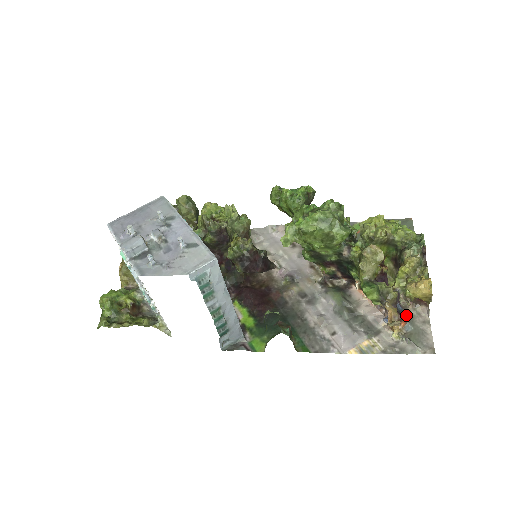
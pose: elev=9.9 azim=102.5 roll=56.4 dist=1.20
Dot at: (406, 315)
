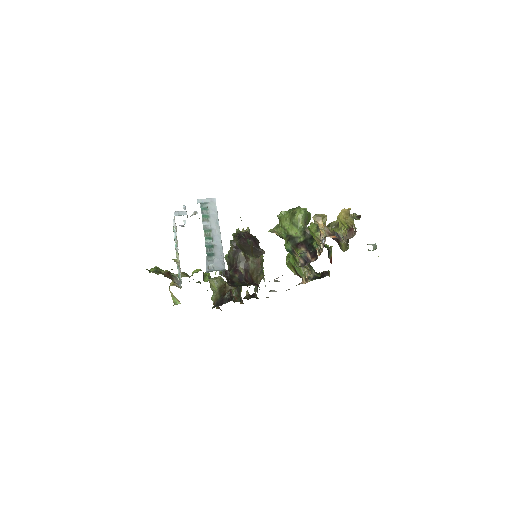
Dot at: occluded
